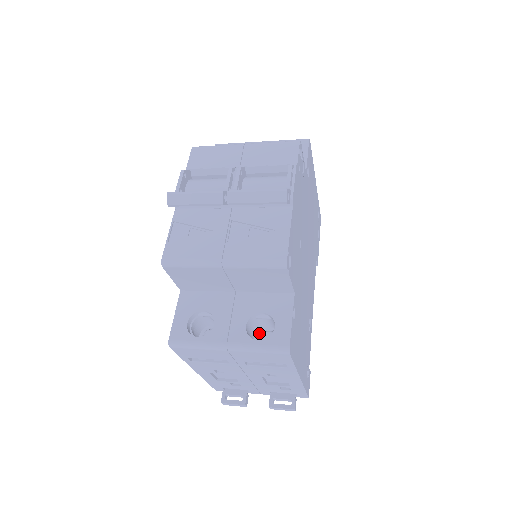
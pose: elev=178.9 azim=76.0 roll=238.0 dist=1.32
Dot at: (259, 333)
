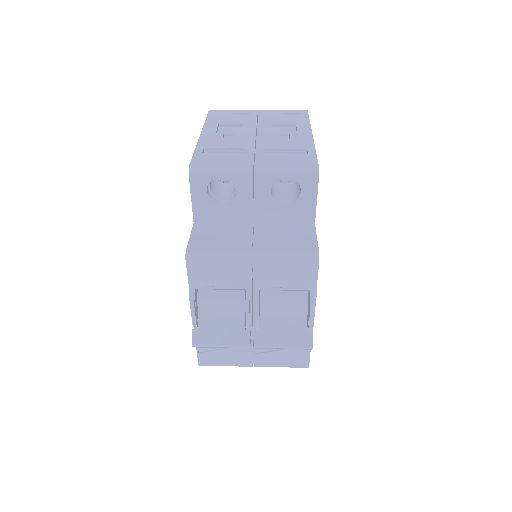
Dot at: occluded
